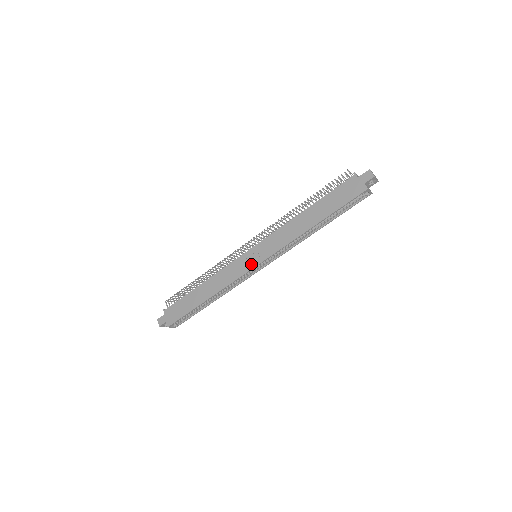
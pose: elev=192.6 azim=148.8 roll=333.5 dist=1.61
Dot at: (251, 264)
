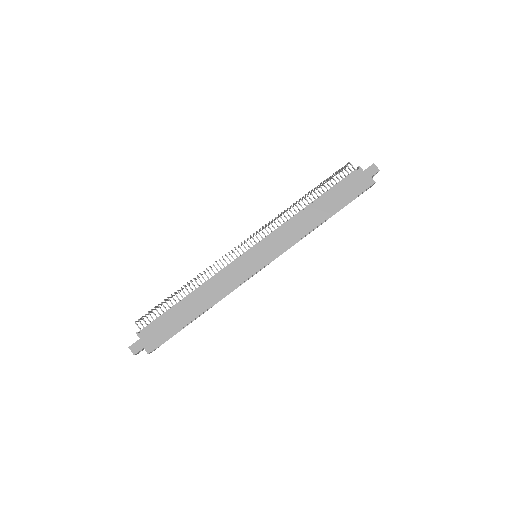
Dot at: (256, 266)
